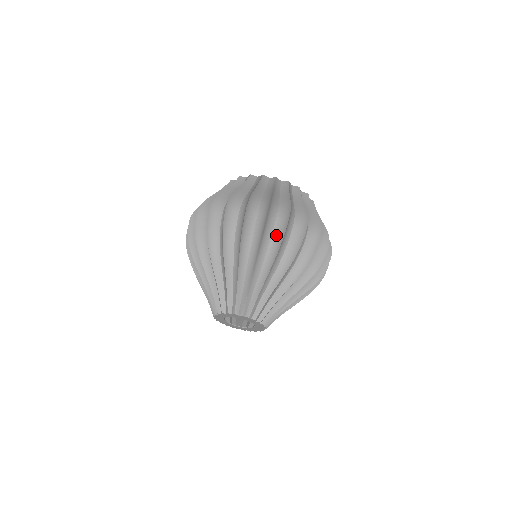
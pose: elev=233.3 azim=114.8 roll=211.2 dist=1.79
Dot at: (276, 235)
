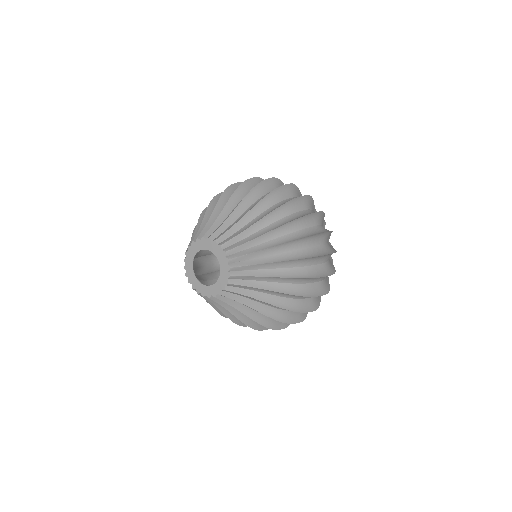
Dot at: (309, 231)
